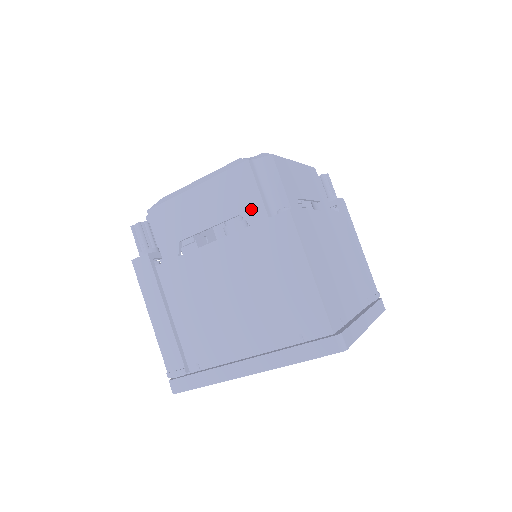
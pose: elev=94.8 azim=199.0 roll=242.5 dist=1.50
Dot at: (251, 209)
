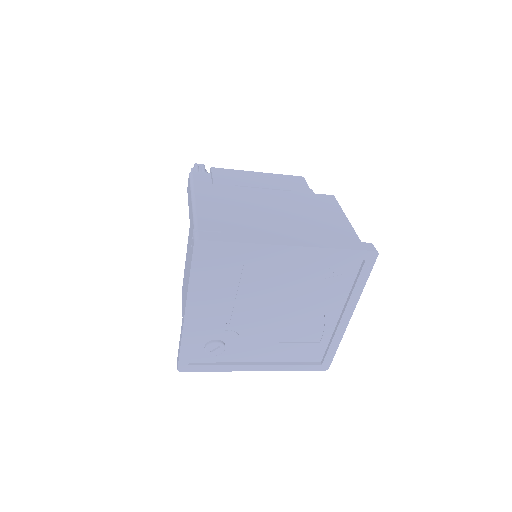
Dot at: (302, 191)
